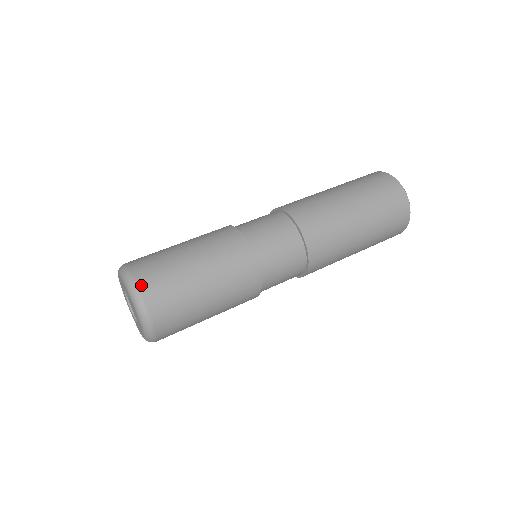
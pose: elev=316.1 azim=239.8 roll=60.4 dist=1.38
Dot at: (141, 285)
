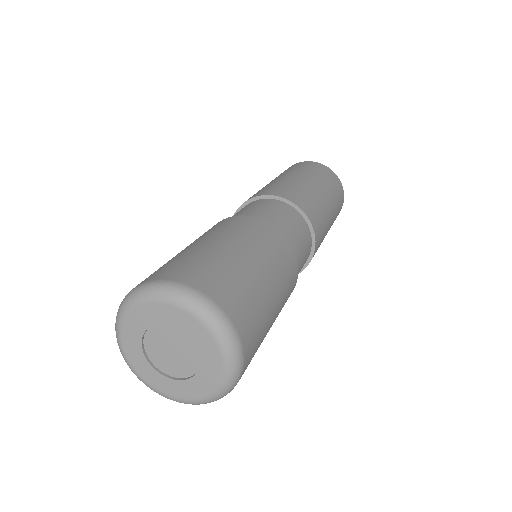
Dot at: (168, 278)
